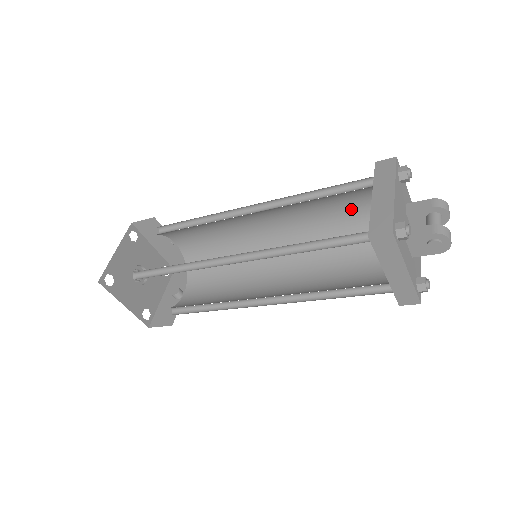
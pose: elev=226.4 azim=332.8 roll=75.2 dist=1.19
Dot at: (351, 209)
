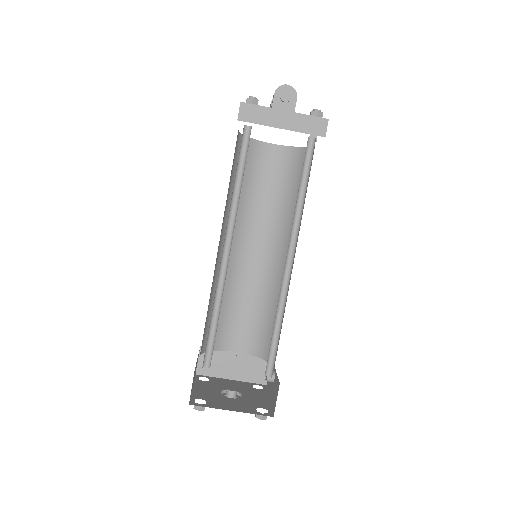
Dot at: (268, 175)
